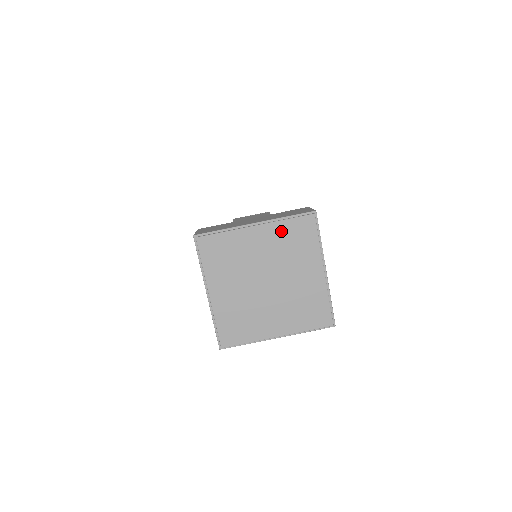
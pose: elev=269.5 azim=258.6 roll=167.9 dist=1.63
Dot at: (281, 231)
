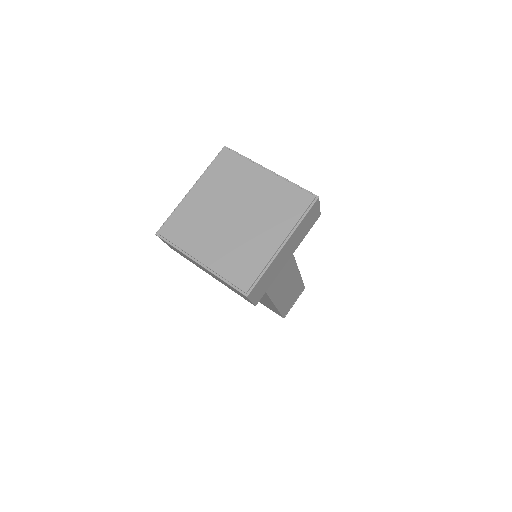
Dot at: (281, 188)
